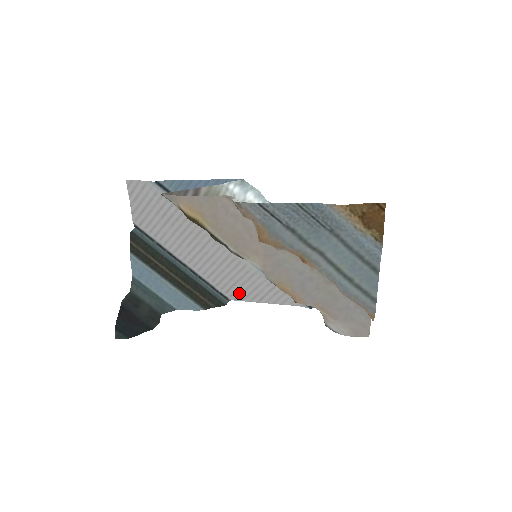
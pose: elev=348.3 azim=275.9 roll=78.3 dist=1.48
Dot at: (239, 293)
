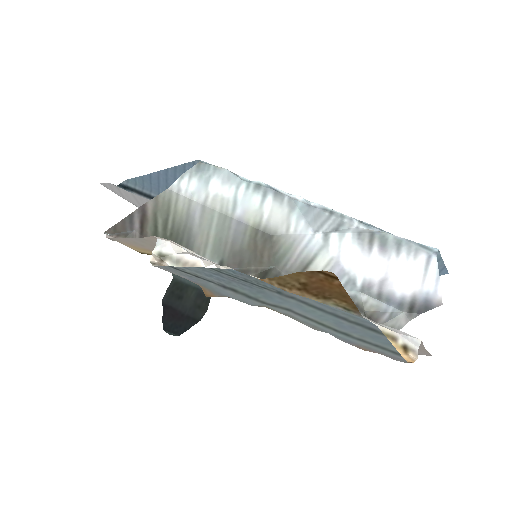
Dot at: occluded
